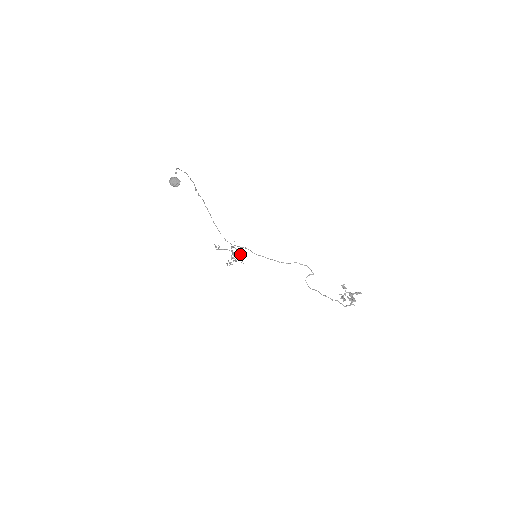
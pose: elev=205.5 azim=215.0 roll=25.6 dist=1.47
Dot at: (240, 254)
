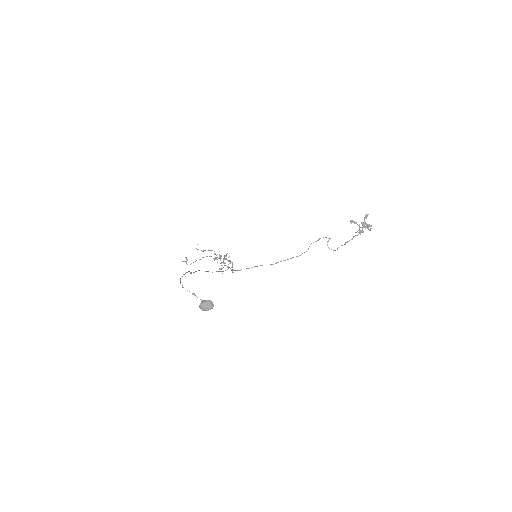
Dot at: (219, 254)
